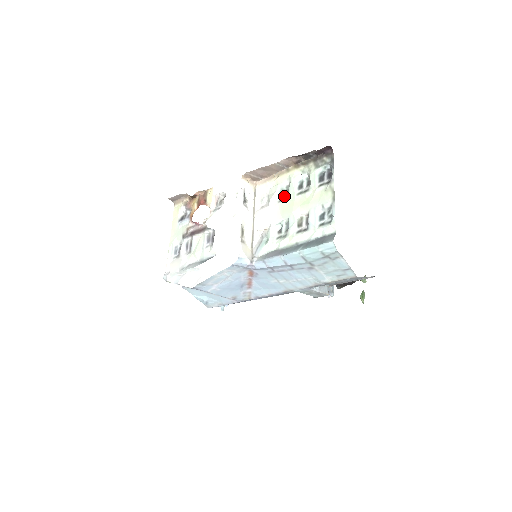
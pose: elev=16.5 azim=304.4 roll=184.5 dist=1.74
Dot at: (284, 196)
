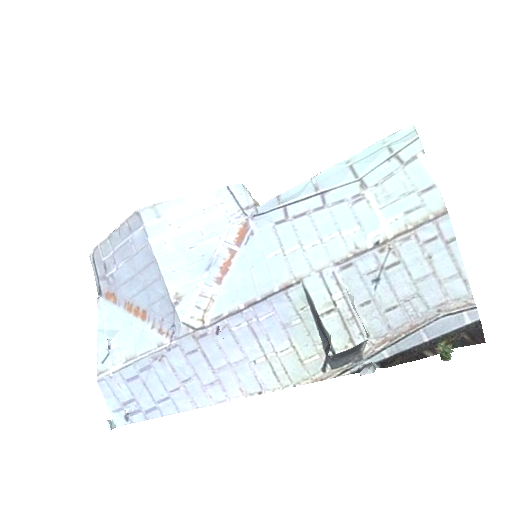
Dot at: occluded
